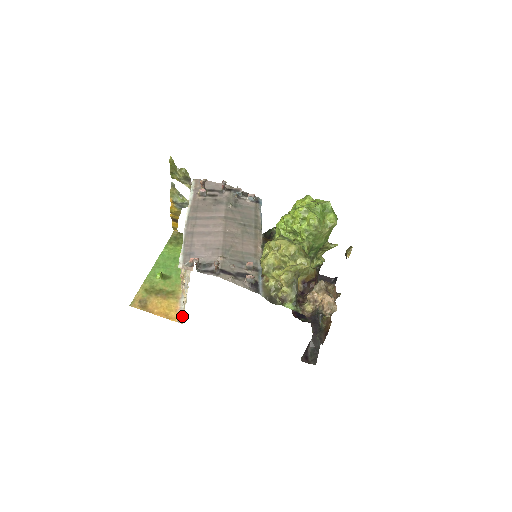
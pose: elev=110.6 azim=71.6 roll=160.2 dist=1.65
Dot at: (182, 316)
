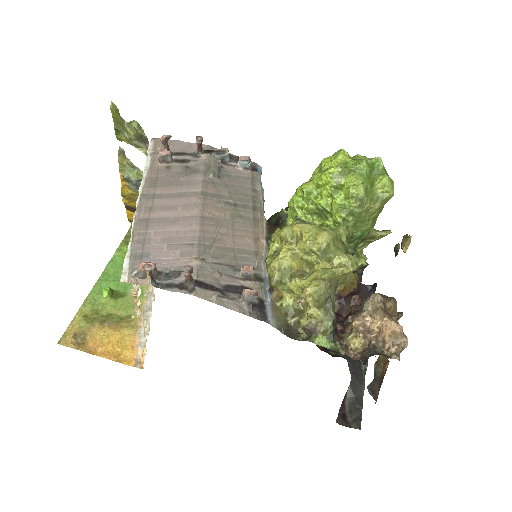
Dot at: occluded
